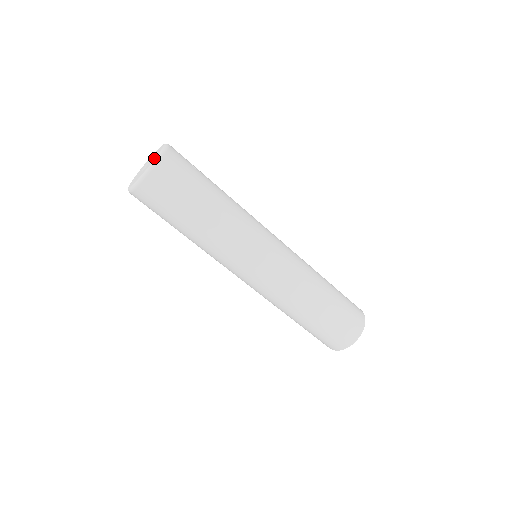
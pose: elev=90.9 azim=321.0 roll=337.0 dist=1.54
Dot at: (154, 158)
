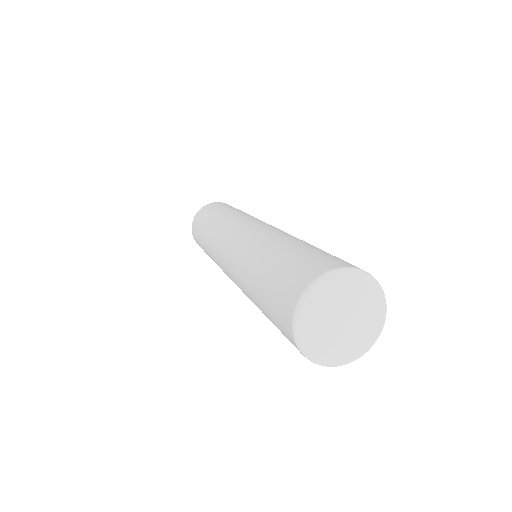
Dot at: occluded
